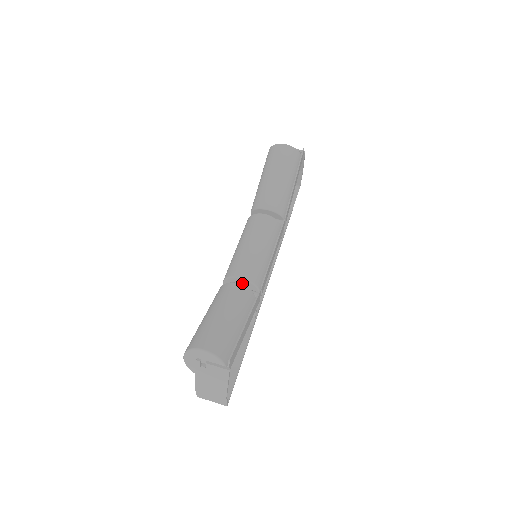
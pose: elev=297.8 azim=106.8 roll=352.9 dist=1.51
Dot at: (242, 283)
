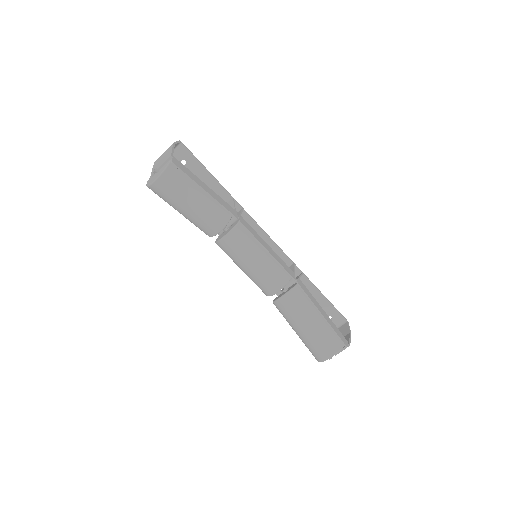
Dot at: occluded
